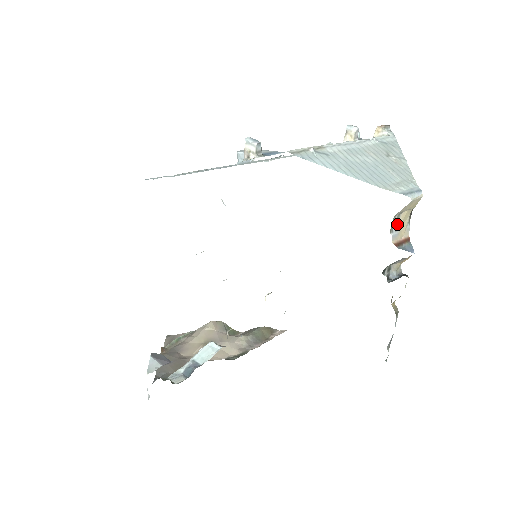
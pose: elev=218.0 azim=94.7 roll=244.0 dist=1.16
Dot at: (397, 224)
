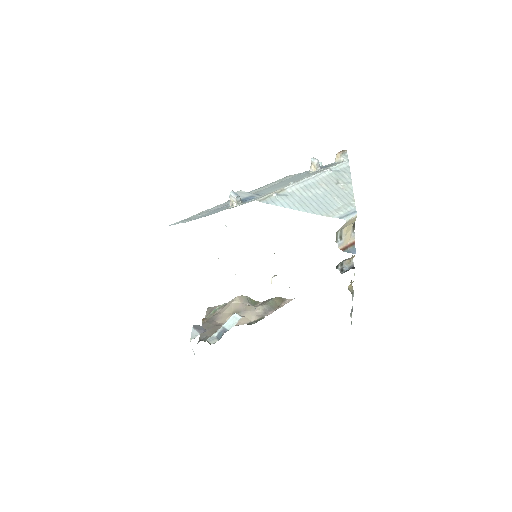
Dot at: (341, 236)
